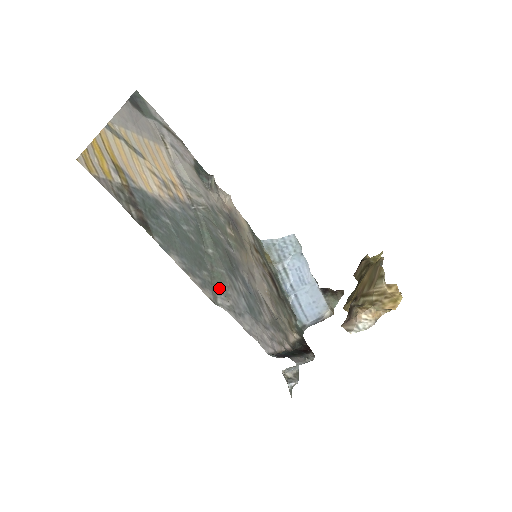
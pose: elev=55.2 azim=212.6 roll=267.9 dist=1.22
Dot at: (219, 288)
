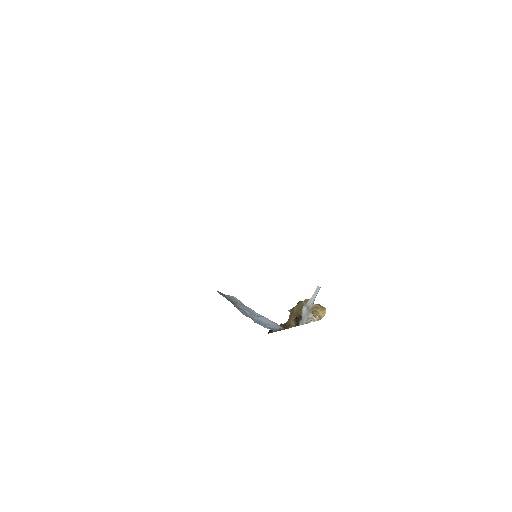
Dot at: occluded
